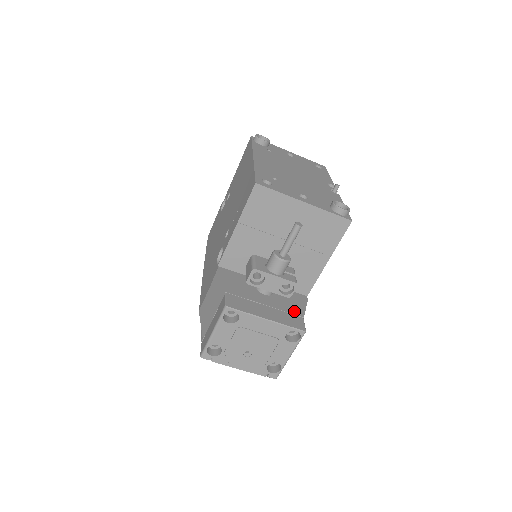
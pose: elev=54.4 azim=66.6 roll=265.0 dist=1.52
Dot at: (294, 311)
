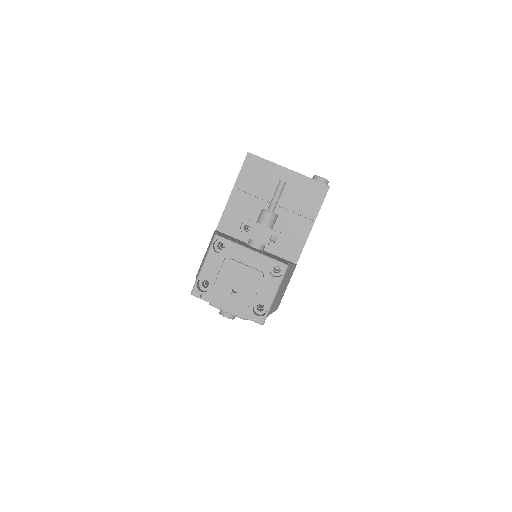
Dot at: (280, 259)
